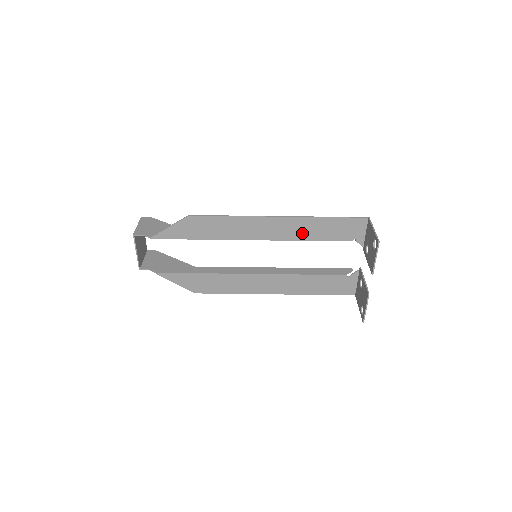
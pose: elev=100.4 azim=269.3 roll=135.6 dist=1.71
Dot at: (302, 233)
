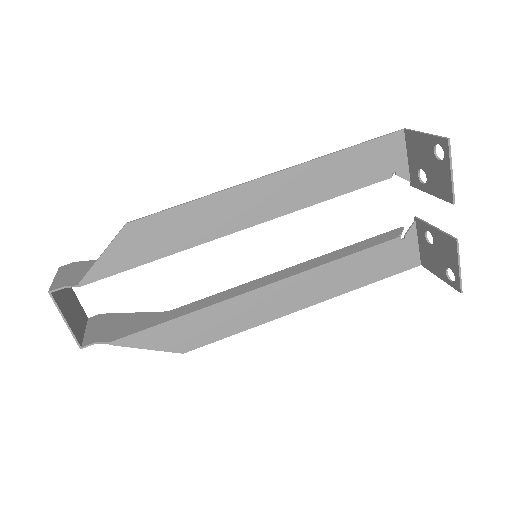
Dot at: (314, 190)
